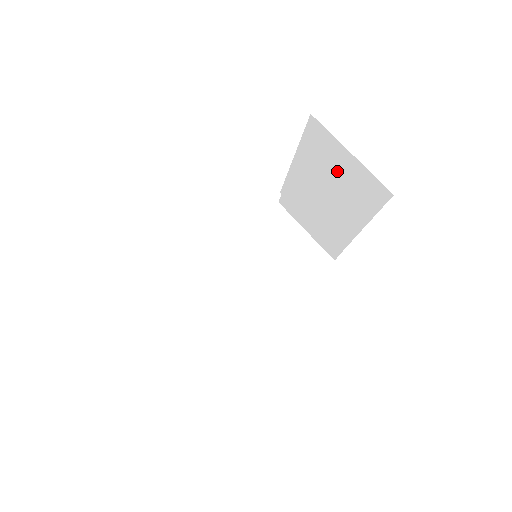
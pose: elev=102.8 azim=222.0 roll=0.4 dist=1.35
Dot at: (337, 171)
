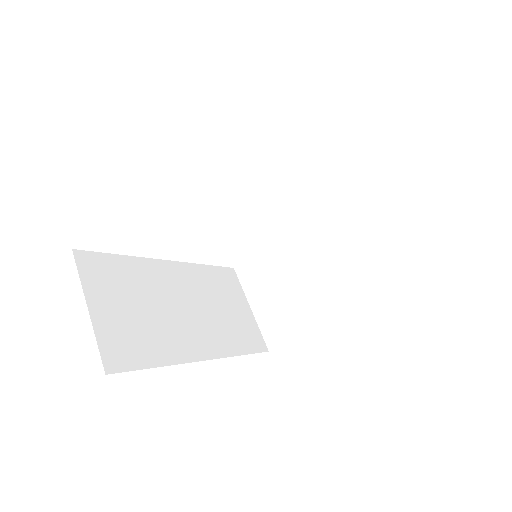
Dot at: (360, 230)
